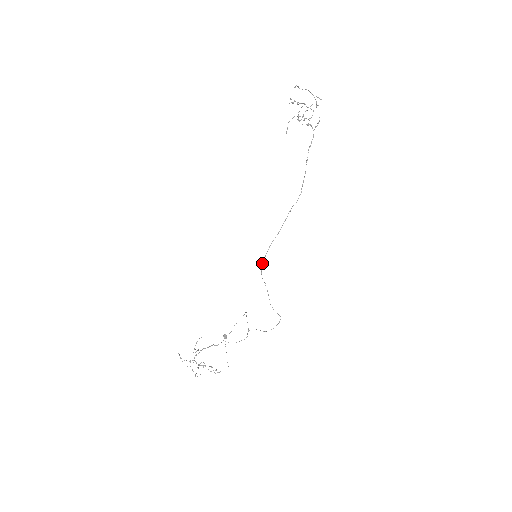
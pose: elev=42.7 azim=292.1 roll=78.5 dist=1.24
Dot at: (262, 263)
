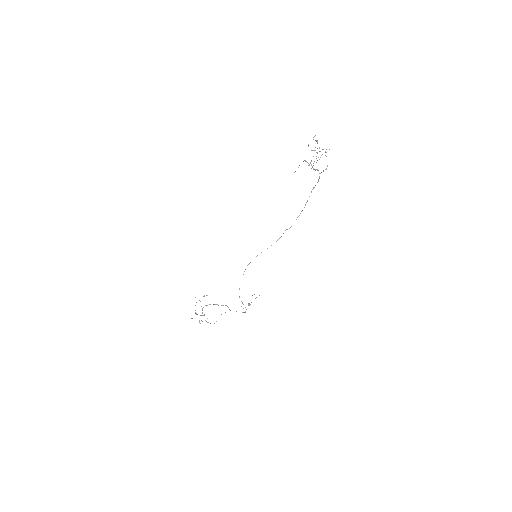
Dot at: (249, 263)
